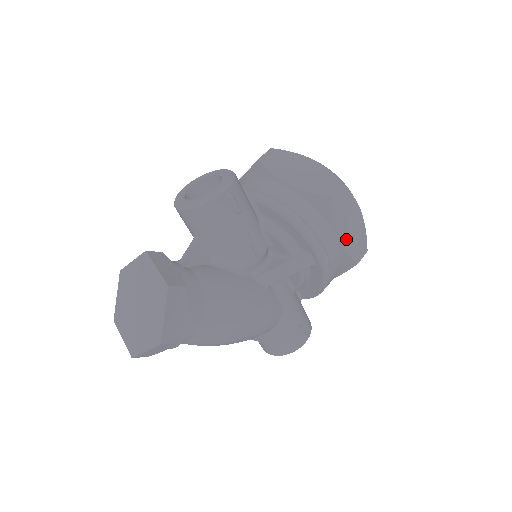
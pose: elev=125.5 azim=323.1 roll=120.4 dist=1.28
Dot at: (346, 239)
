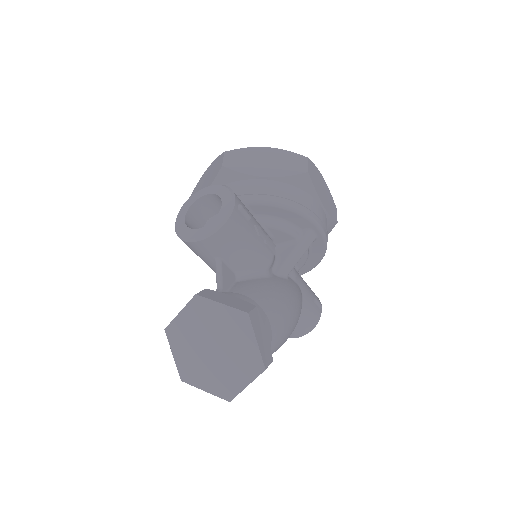
Dot at: (326, 205)
